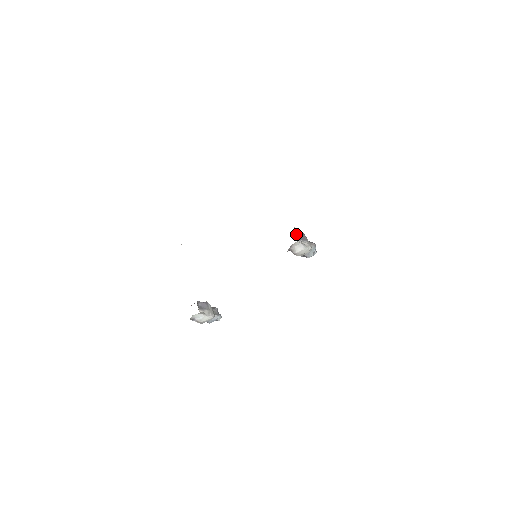
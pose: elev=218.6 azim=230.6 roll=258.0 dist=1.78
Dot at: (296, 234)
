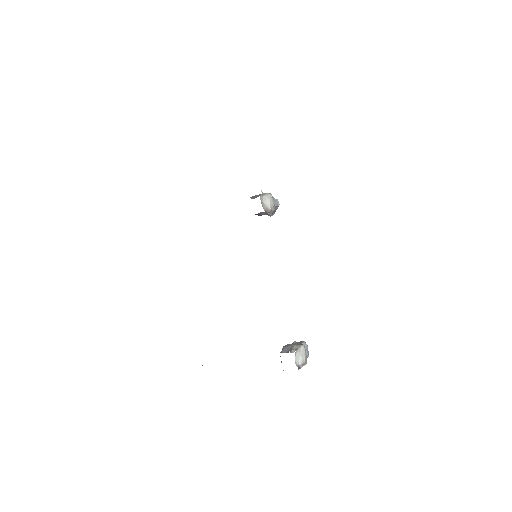
Dot at: occluded
